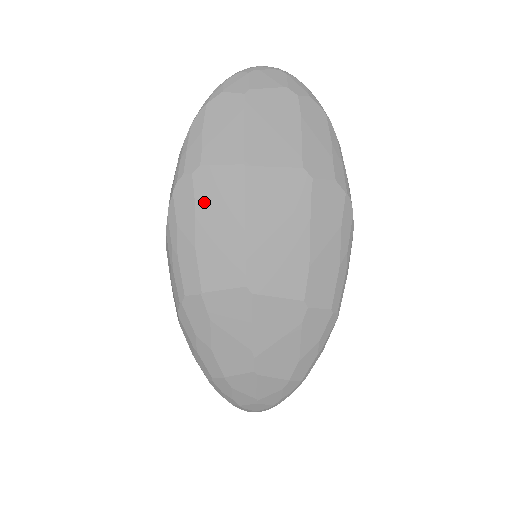
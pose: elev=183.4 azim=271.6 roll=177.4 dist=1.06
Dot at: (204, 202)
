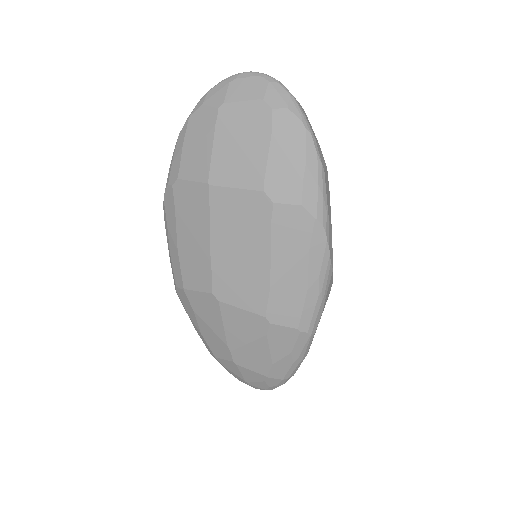
Dot at: (181, 212)
